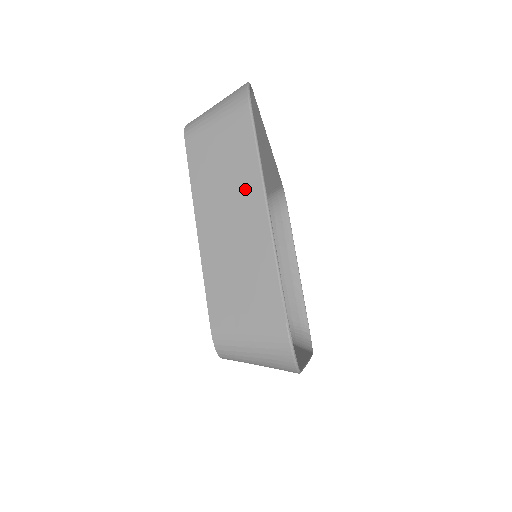
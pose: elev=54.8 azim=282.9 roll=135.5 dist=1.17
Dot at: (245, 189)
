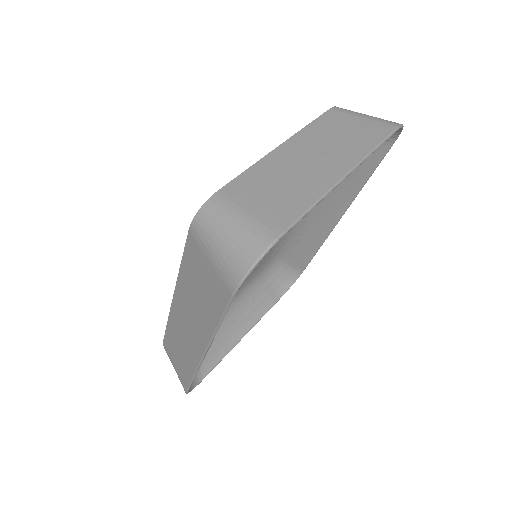
Dot at: (344, 154)
